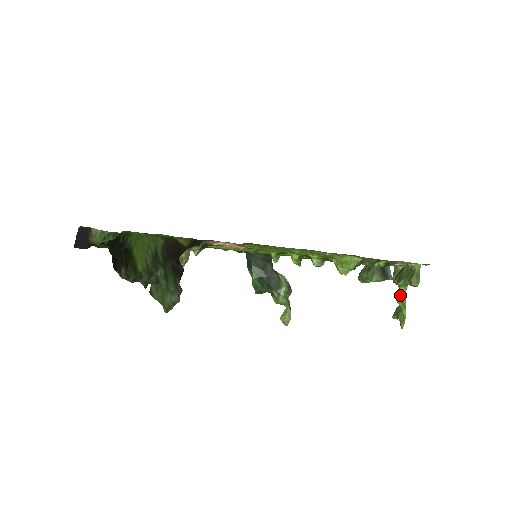
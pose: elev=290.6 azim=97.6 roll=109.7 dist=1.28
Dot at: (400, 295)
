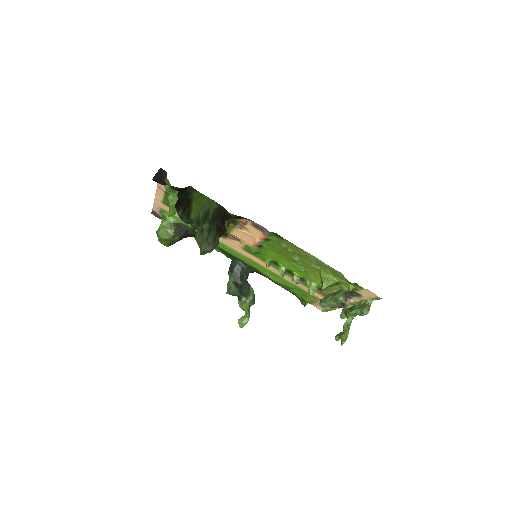
Dot at: (347, 322)
